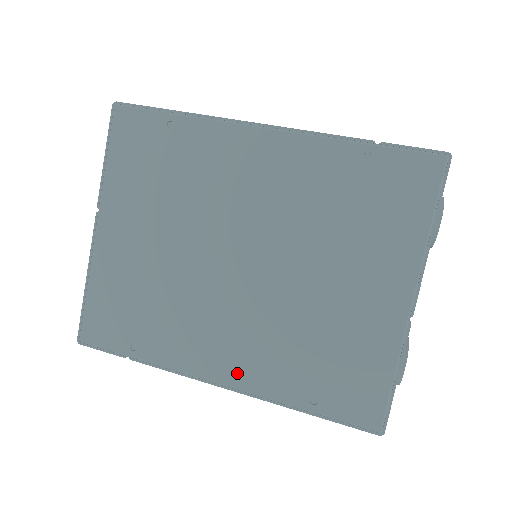
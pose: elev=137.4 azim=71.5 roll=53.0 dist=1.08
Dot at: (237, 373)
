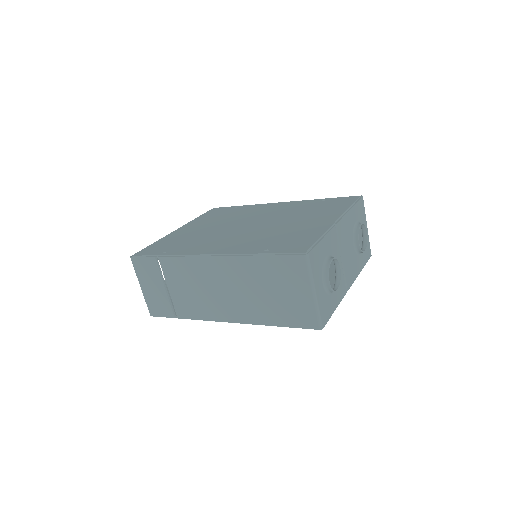
Dot at: (223, 250)
